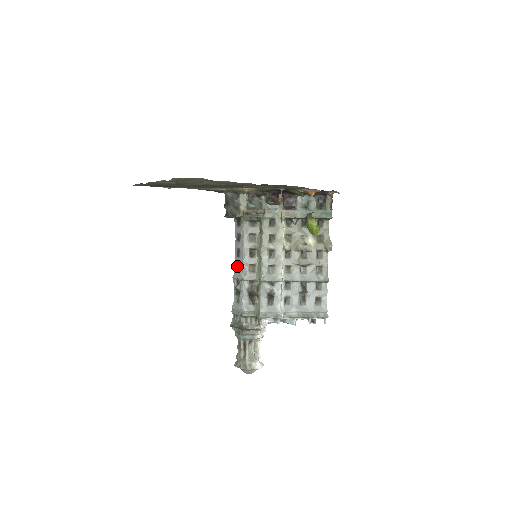
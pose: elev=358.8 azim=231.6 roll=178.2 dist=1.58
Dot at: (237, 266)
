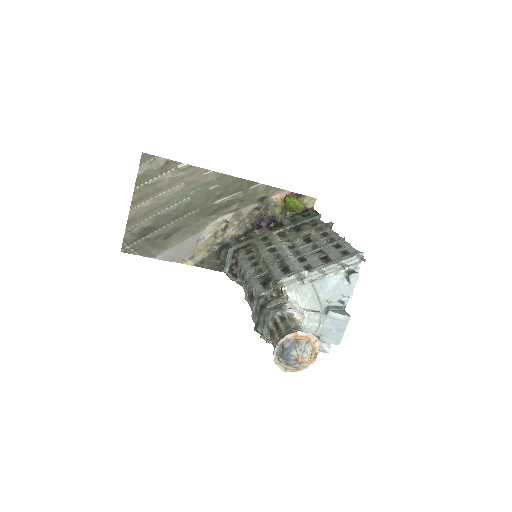
Dot at: (245, 285)
